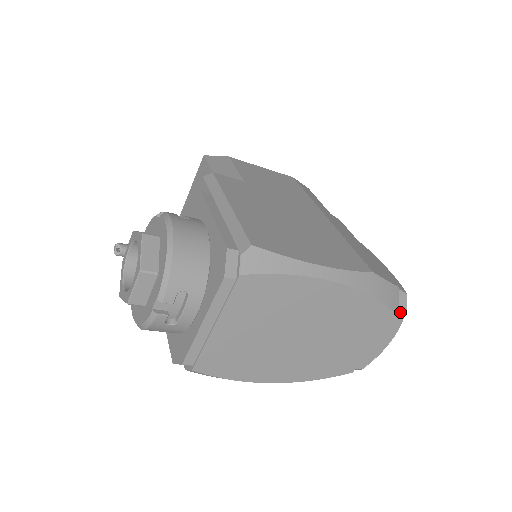
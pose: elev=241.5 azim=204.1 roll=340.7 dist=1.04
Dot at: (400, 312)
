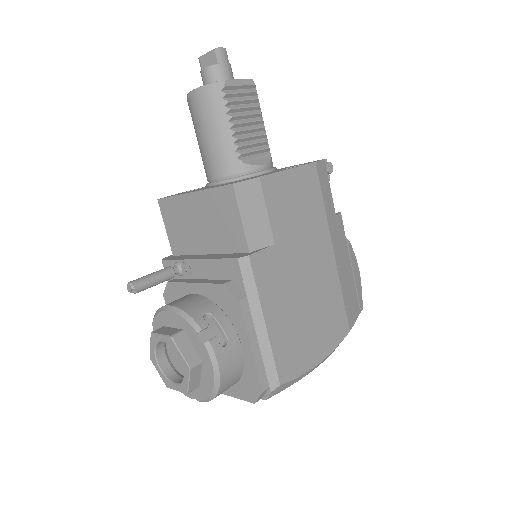
Dot at: occluded
